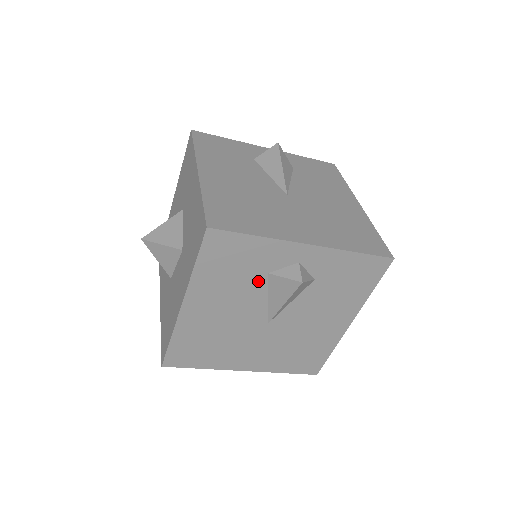
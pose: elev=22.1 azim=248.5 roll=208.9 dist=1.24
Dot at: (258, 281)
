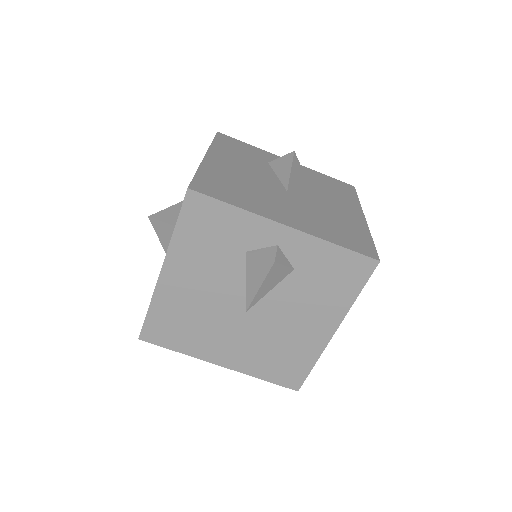
Dot at: (236, 259)
